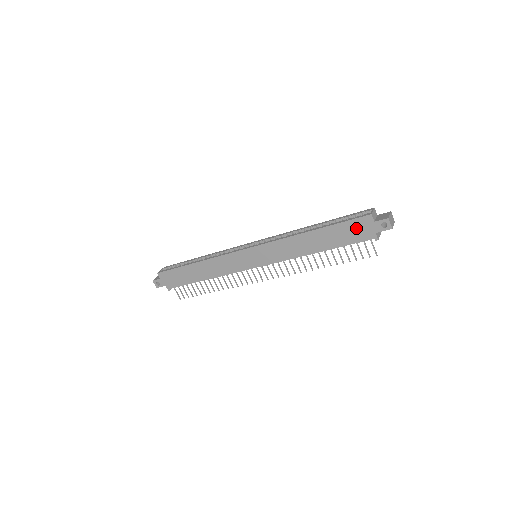
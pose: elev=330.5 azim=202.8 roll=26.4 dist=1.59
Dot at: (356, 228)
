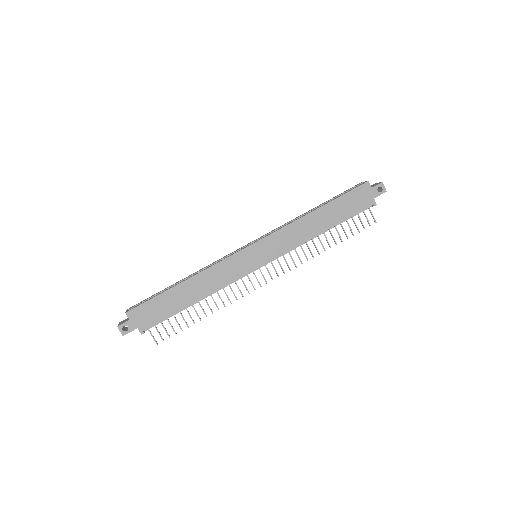
Dot at: (357, 197)
